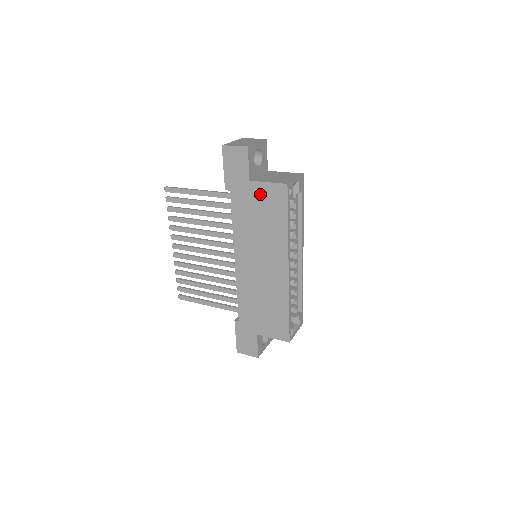
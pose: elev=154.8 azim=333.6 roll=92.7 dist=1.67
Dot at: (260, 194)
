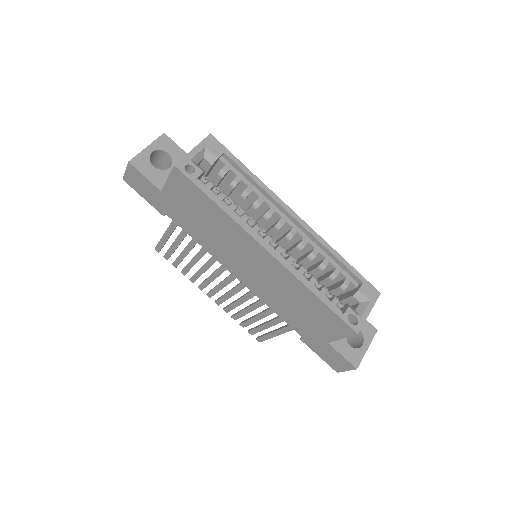
Dot at: (177, 196)
